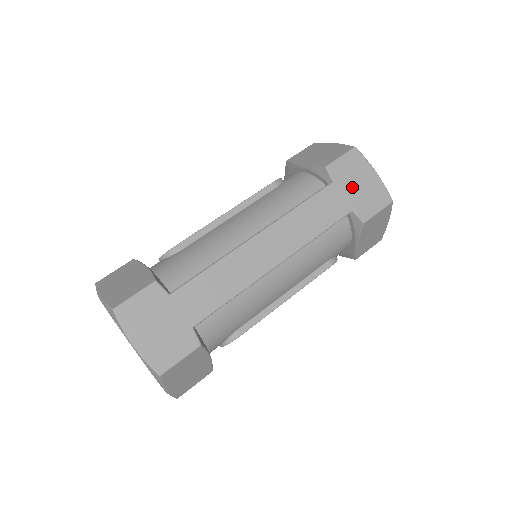
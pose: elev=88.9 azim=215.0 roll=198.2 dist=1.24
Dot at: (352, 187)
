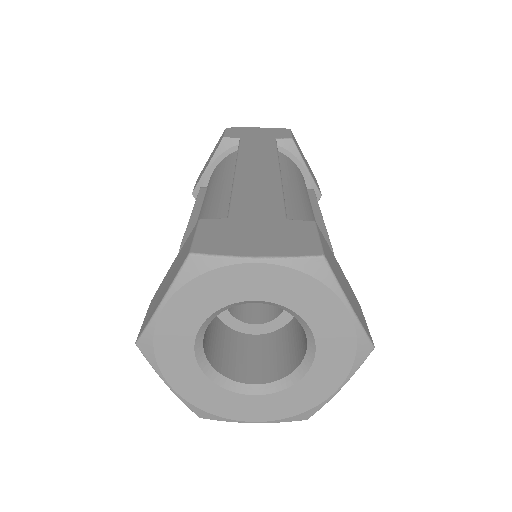
Dot at: (256, 135)
